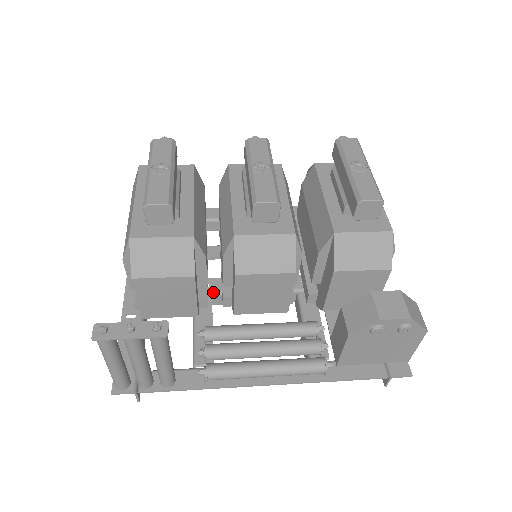
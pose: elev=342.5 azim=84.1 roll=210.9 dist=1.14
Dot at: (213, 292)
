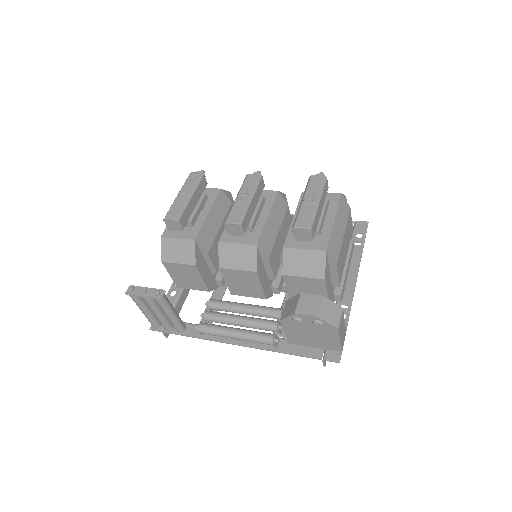
Dot at: occluded
